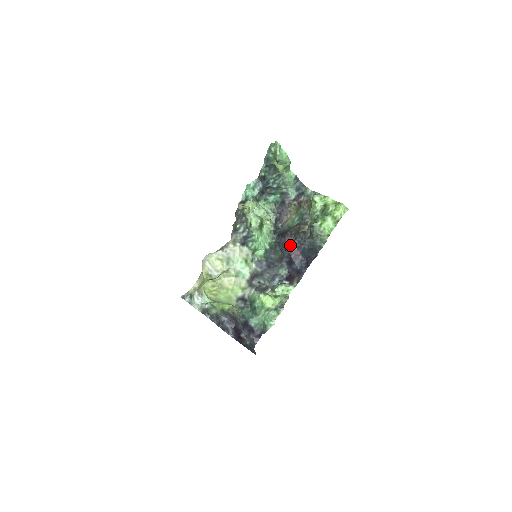
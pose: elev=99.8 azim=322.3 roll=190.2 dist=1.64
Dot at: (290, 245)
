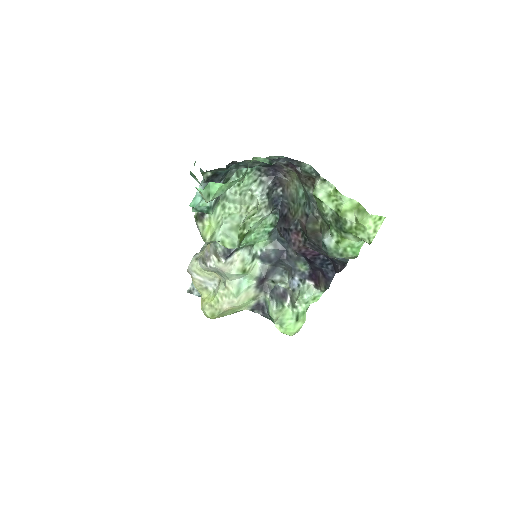
Dot at: (299, 248)
